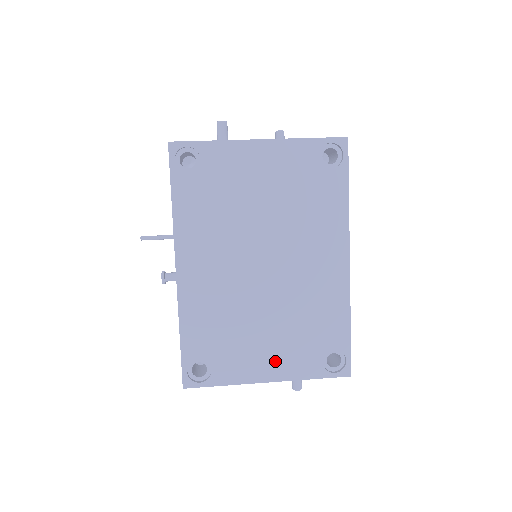
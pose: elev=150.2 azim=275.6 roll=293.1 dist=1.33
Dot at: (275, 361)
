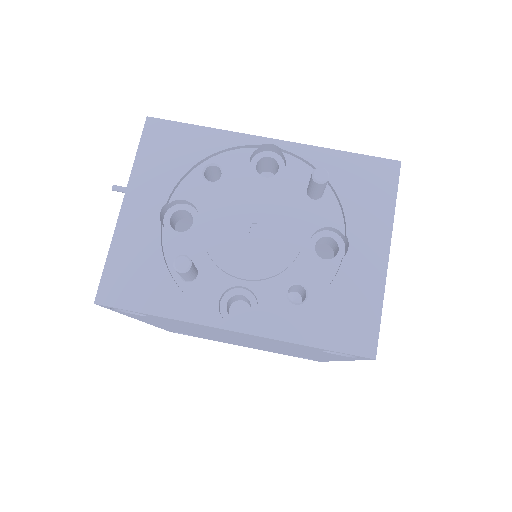
Dot at: (250, 347)
